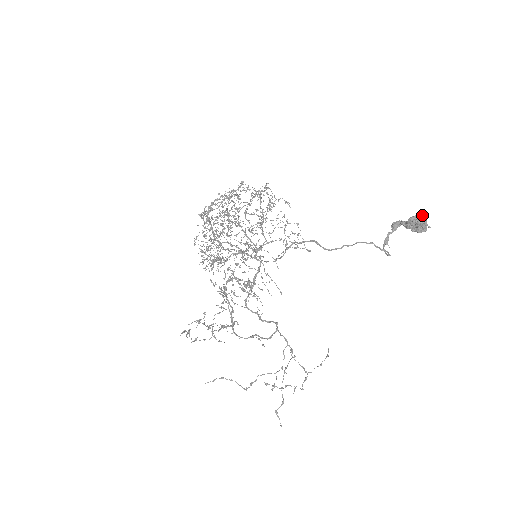
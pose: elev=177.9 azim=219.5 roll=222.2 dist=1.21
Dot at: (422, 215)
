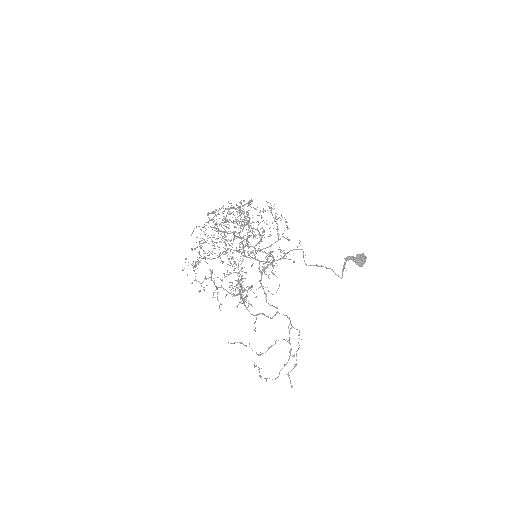
Dot at: (364, 255)
